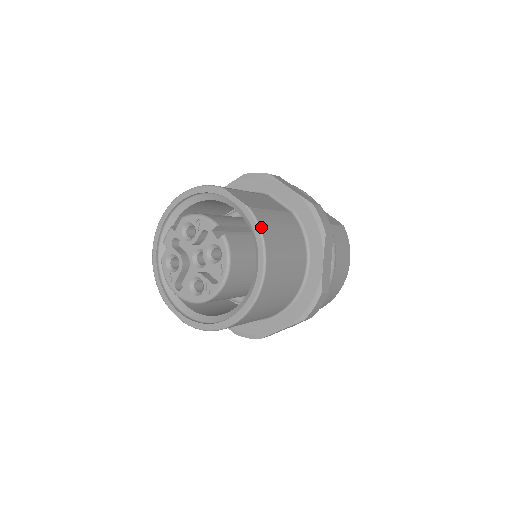
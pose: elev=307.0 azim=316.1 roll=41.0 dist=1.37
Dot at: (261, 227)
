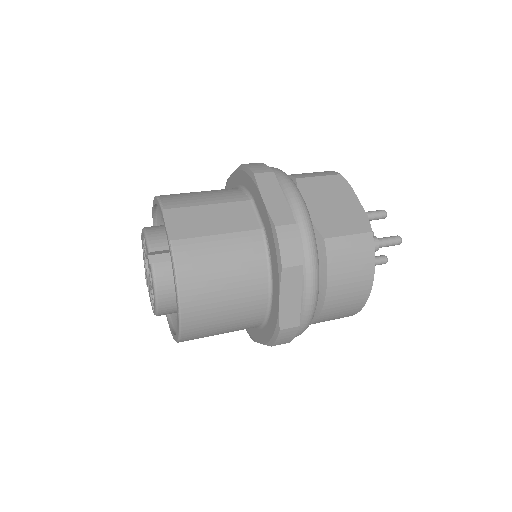
Dot at: (177, 266)
